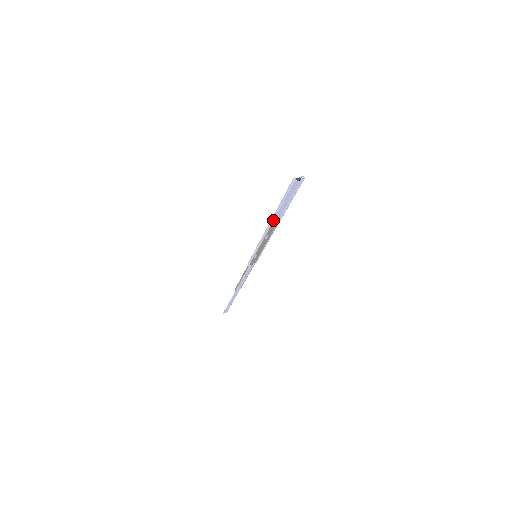
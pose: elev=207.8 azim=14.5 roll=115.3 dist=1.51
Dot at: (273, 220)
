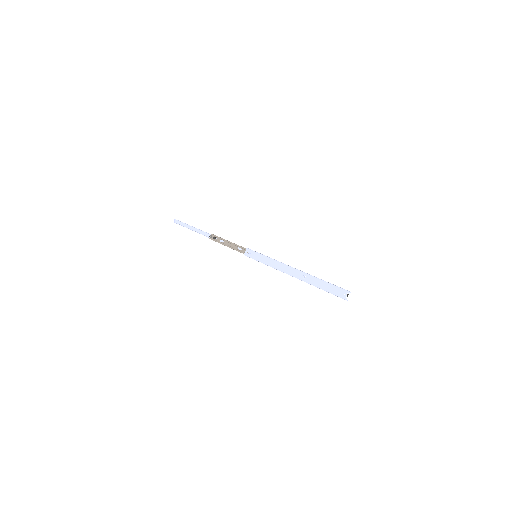
Dot at: occluded
